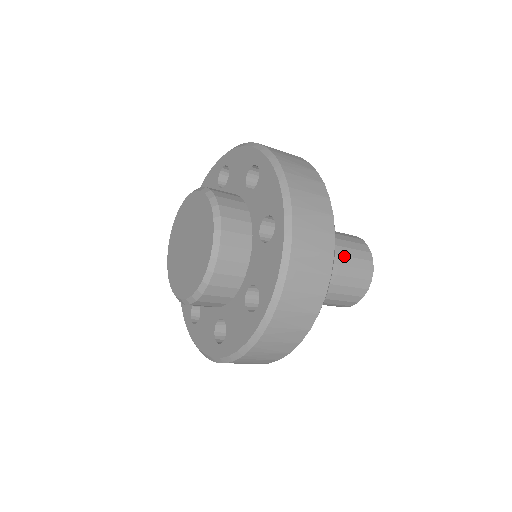
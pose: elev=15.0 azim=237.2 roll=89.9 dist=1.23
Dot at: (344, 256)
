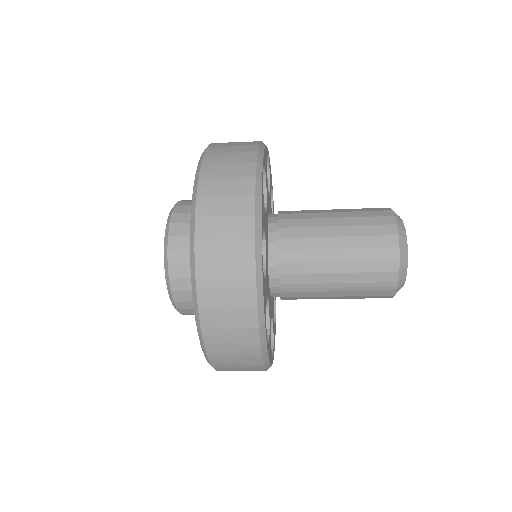
Dot at: (345, 218)
